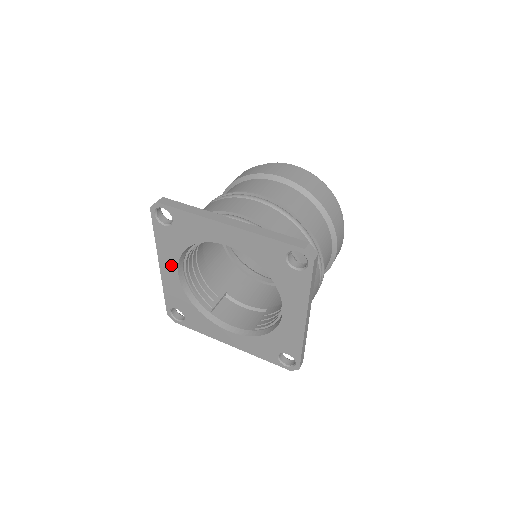
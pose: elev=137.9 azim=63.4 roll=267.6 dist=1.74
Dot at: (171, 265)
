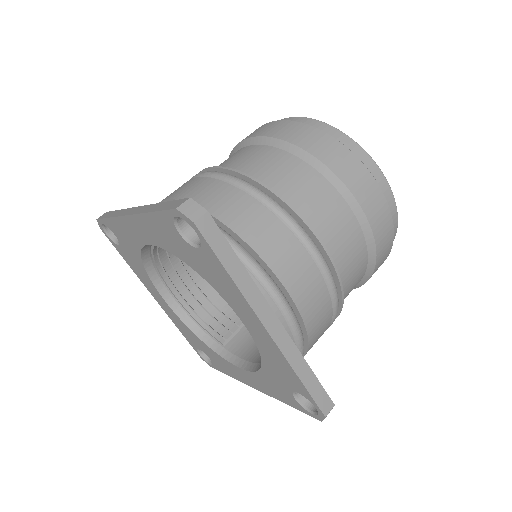
Dot at: (156, 293)
